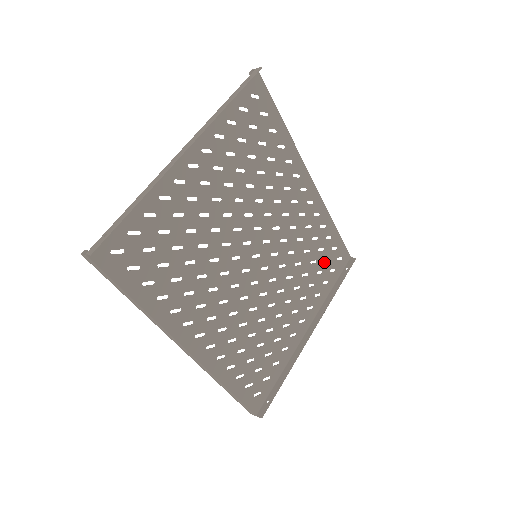
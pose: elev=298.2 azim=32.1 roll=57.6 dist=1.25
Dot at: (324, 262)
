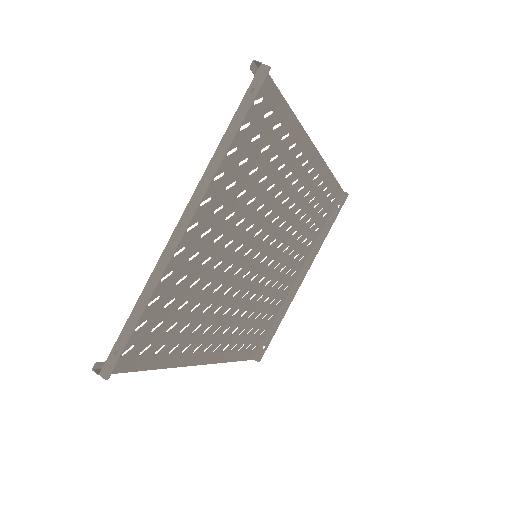
Dot at: (318, 213)
